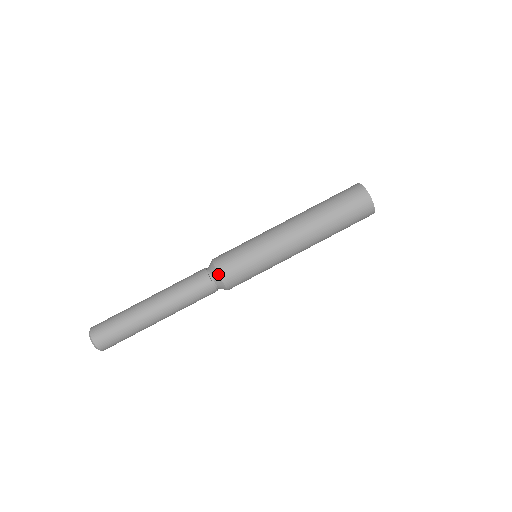
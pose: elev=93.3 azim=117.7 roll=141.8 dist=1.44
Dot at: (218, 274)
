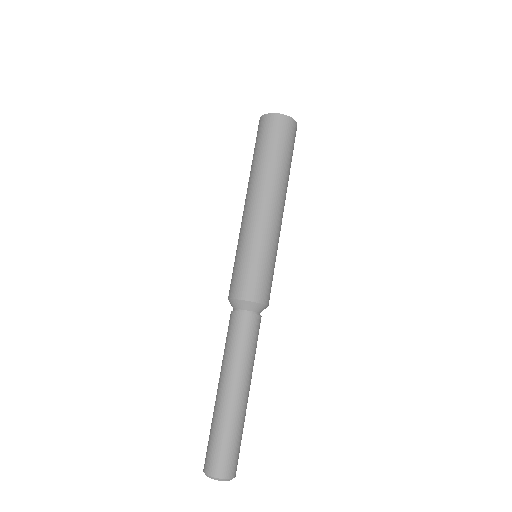
Dot at: (242, 300)
